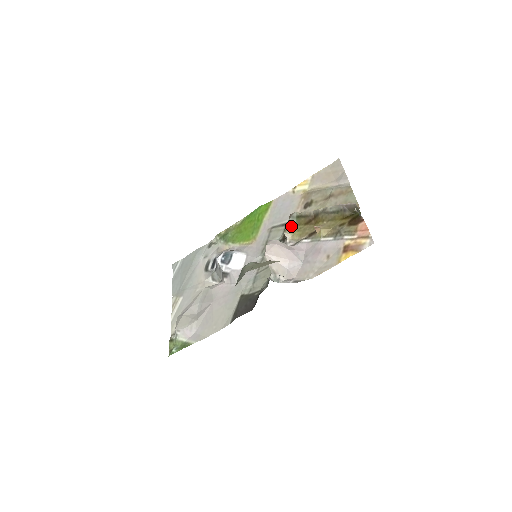
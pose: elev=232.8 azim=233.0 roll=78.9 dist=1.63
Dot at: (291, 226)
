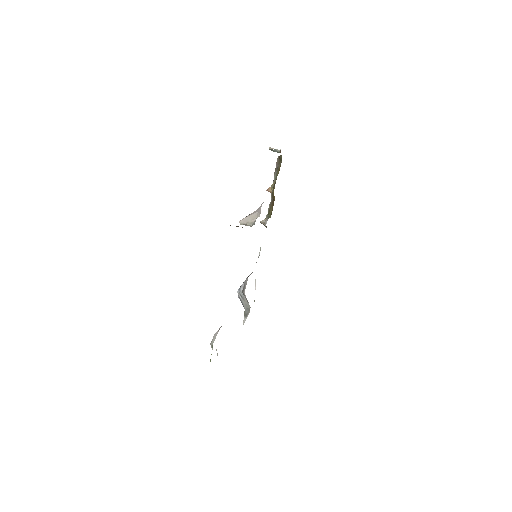
Dot at: occluded
